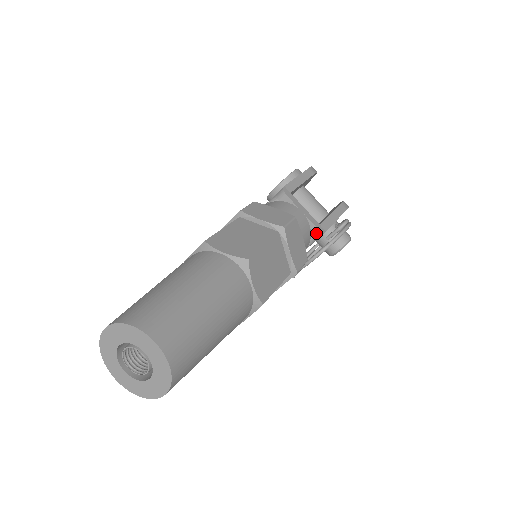
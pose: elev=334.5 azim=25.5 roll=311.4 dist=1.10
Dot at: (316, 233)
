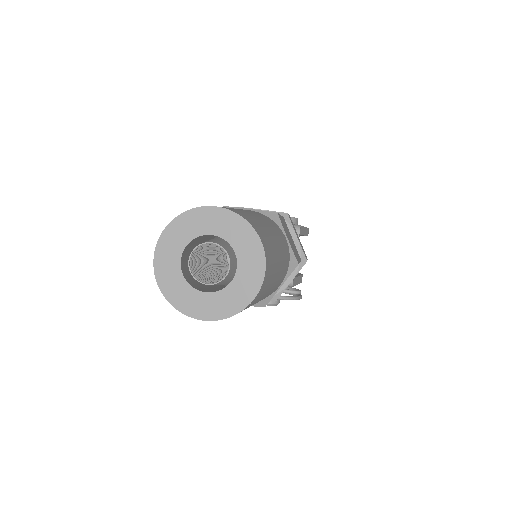
Dot at: occluded
